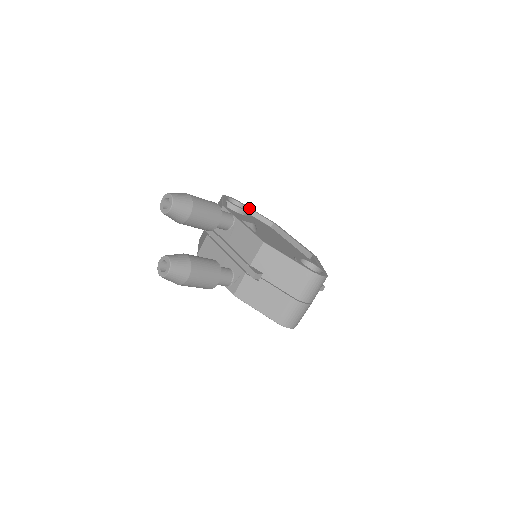
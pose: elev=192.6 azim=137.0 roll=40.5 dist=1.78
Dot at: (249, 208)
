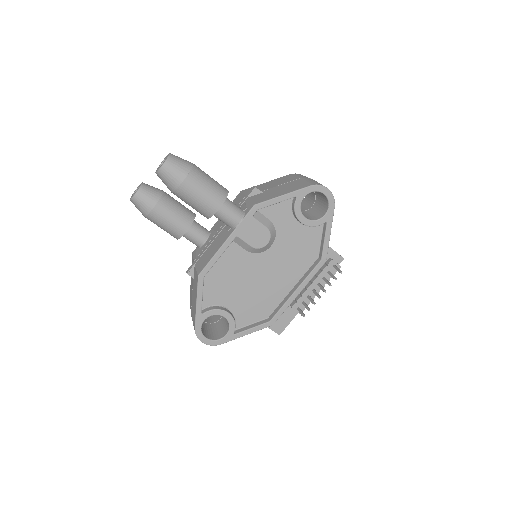
Dot at: occluded
